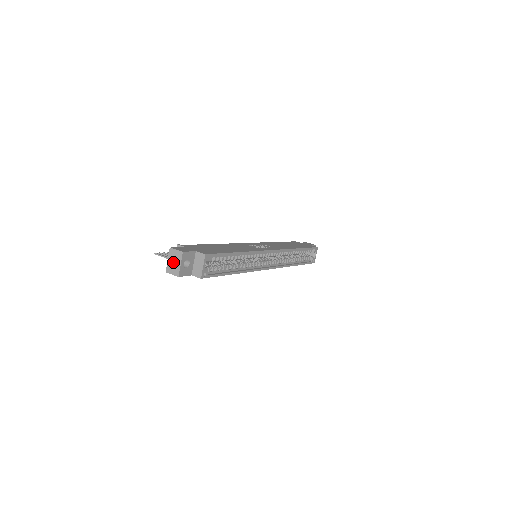
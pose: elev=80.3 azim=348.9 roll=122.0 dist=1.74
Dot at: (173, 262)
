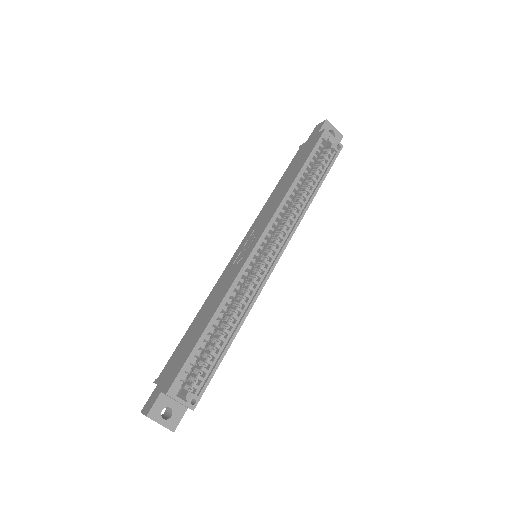
Dot at: occluded
